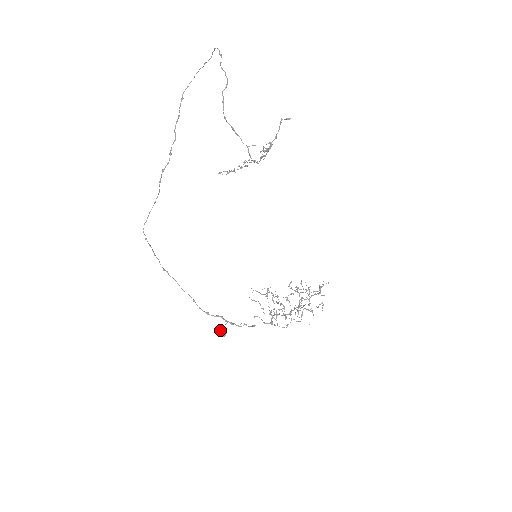
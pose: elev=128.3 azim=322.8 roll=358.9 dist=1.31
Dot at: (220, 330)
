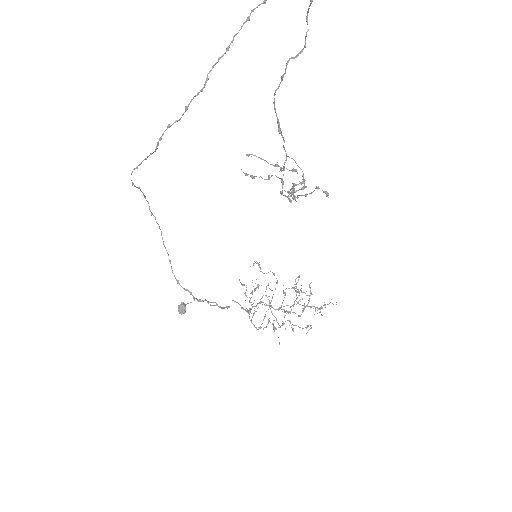
Dot at: (180, 307)
